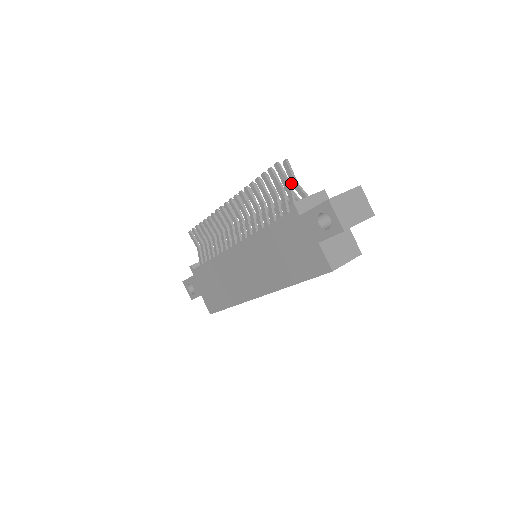
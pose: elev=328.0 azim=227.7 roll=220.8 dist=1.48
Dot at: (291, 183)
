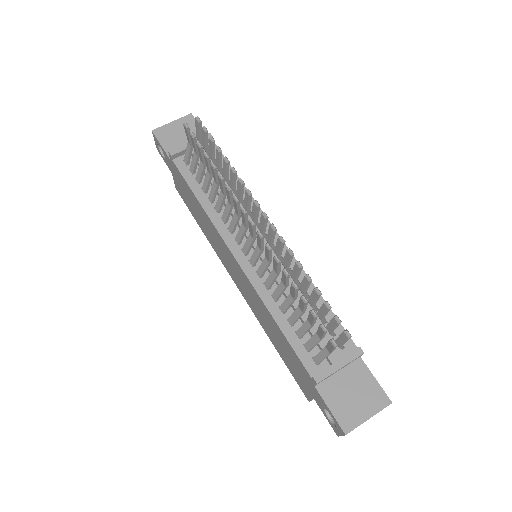
Dot at: (336, 340)
